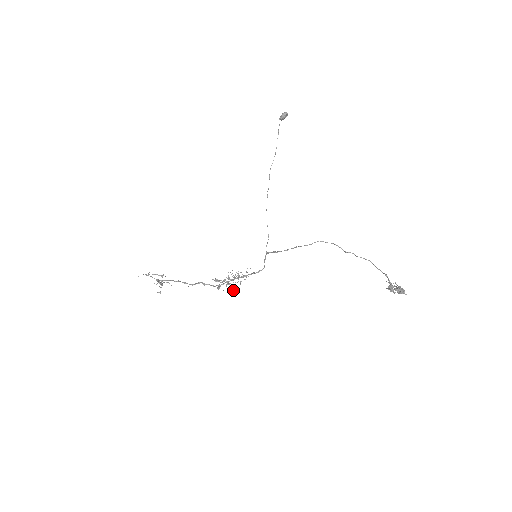
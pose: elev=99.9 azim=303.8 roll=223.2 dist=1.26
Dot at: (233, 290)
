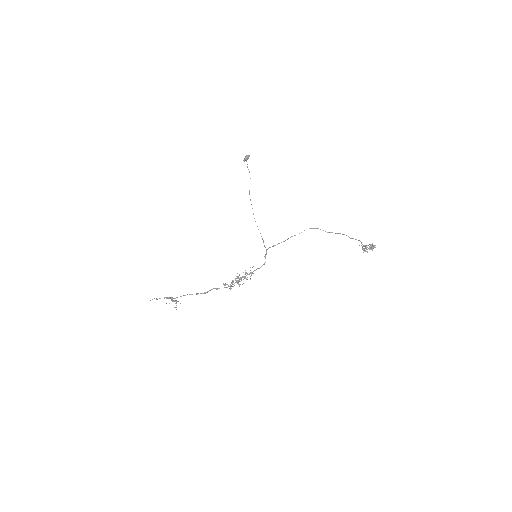
Dot at: occluded
